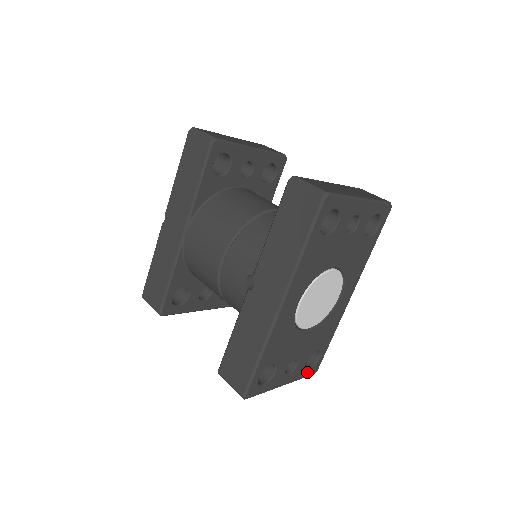
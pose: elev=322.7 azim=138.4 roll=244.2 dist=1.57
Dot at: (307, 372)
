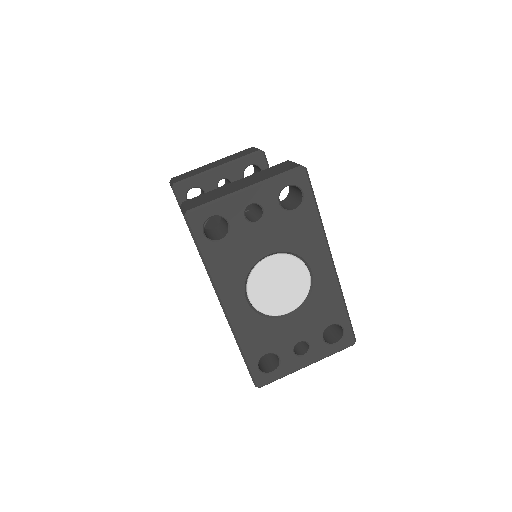
Dot at: (337, 346)
